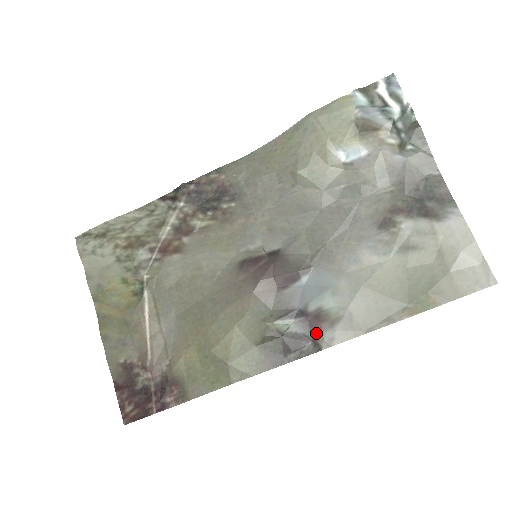
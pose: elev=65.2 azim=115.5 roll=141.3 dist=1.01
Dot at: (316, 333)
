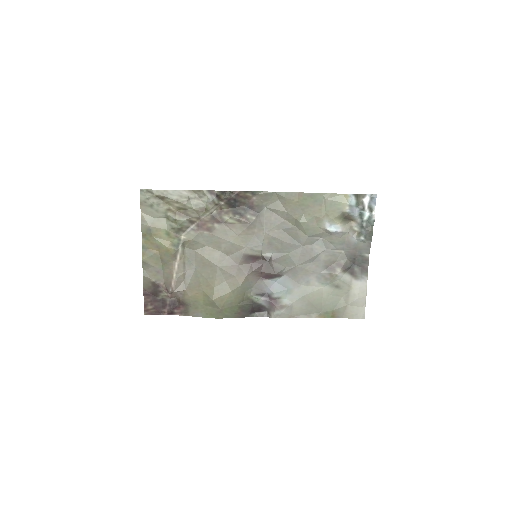
Dot at: (271, 308)
